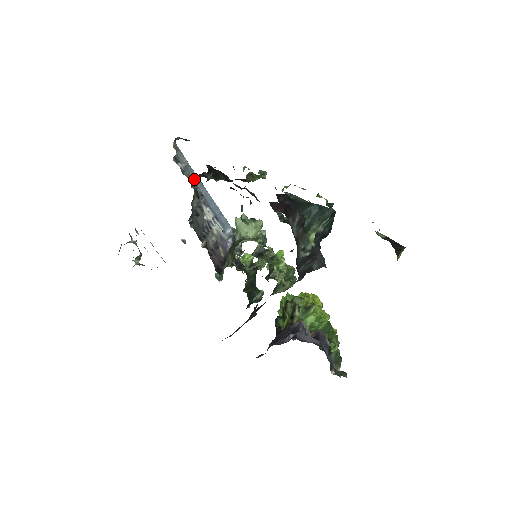
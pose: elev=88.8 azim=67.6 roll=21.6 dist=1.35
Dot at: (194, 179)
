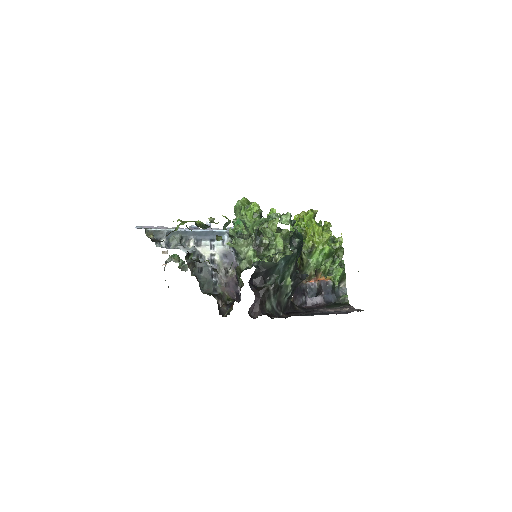
Dot at: (178, 235)
